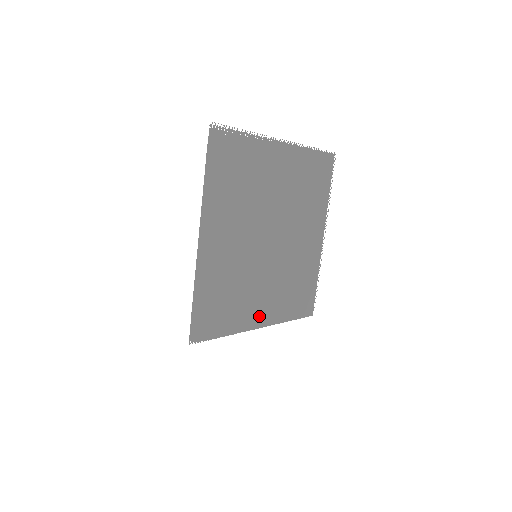
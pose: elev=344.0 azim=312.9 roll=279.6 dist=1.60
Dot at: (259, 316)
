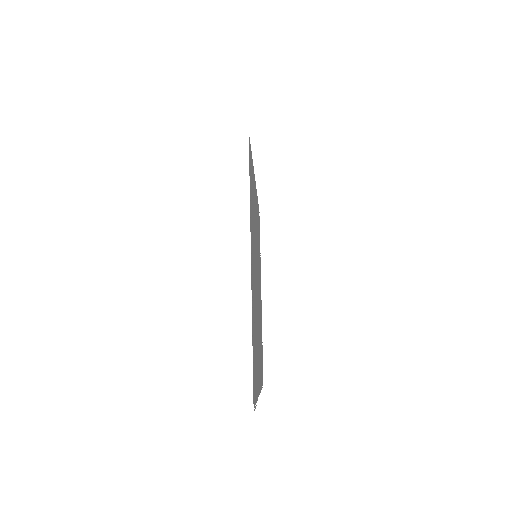
Dot at: occluded
